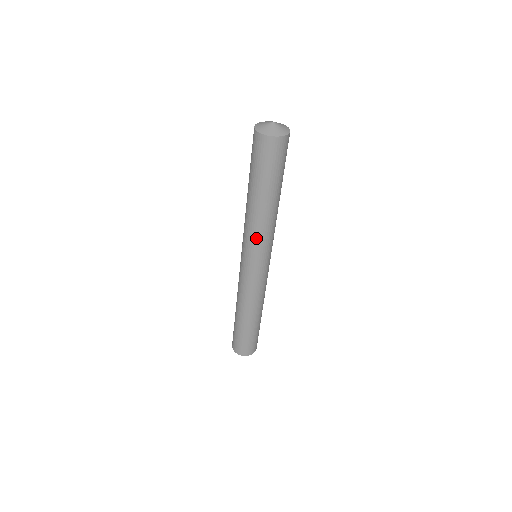
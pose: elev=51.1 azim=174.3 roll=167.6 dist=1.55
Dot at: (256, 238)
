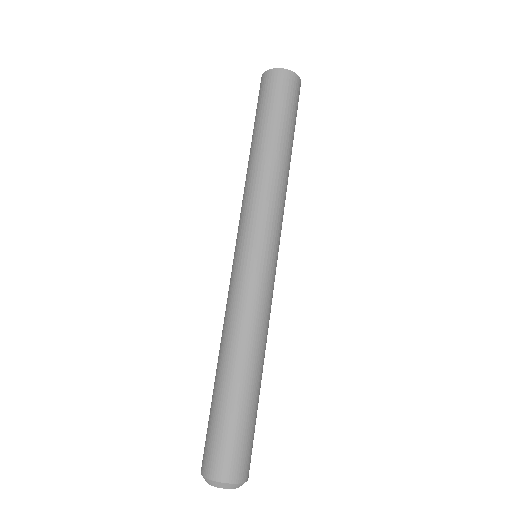
Dot at: (254, 203)
